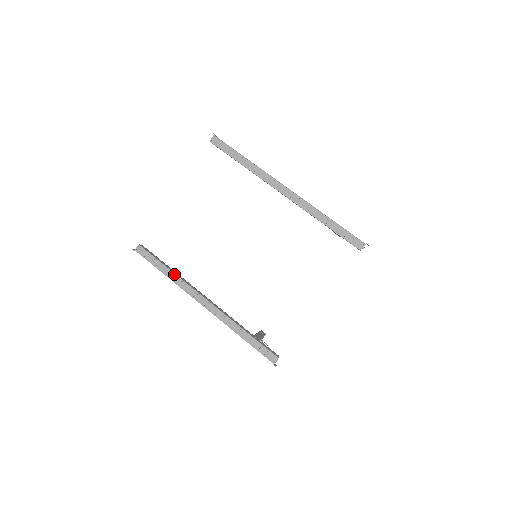
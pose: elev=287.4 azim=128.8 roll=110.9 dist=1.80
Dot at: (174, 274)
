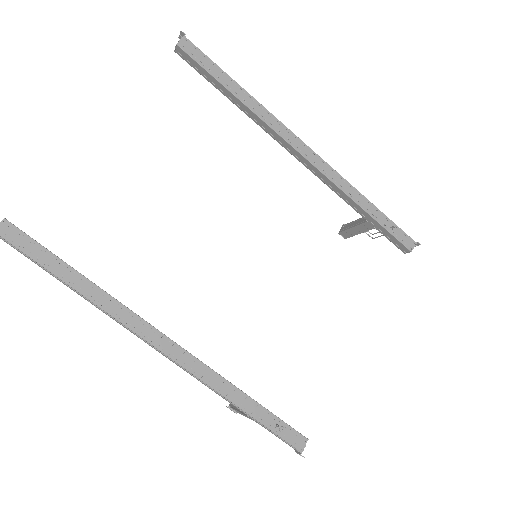
Dot at: (95, 286)
